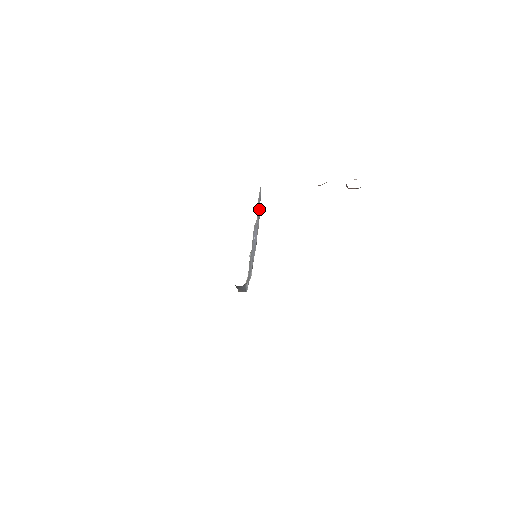
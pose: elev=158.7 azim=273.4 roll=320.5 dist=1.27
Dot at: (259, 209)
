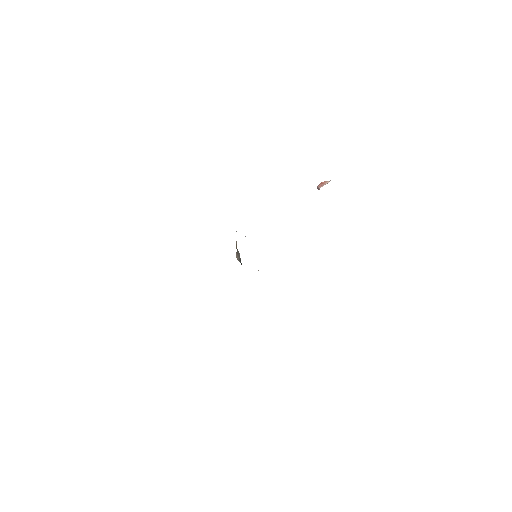
Dot at: occluded
